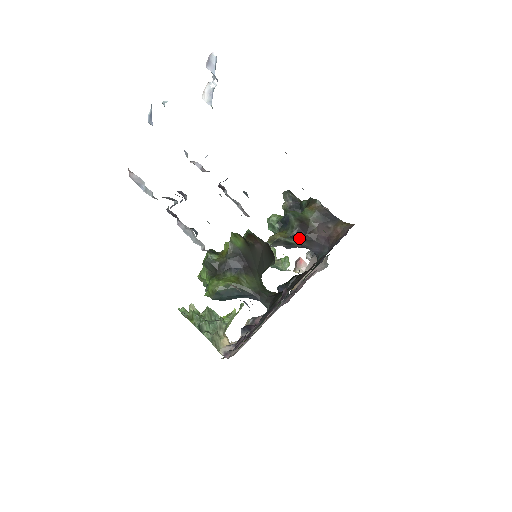
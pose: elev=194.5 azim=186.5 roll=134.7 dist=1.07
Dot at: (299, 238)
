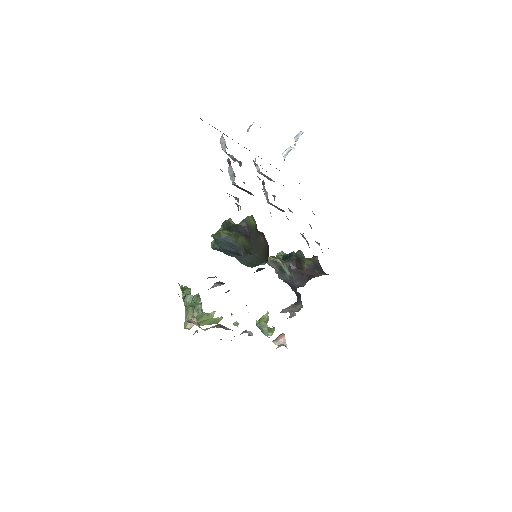
Dot at: (291, 268)
